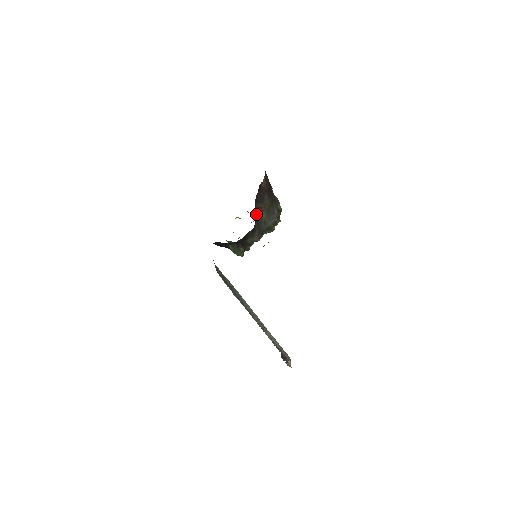
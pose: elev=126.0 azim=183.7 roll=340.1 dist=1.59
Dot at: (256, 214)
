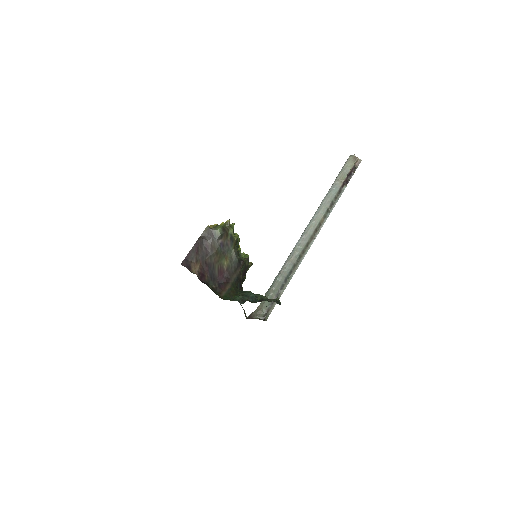
Dot at: (224, 278)
